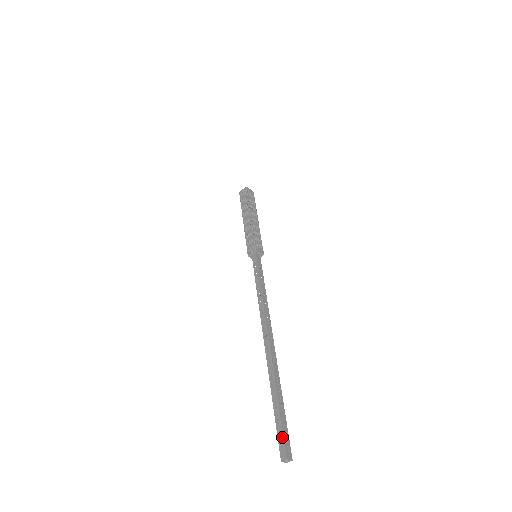
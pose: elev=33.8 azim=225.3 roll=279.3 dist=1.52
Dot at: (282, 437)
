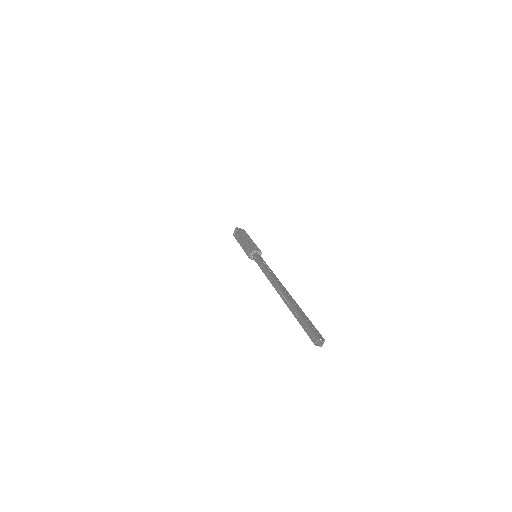
Dot at: (309, 329)
